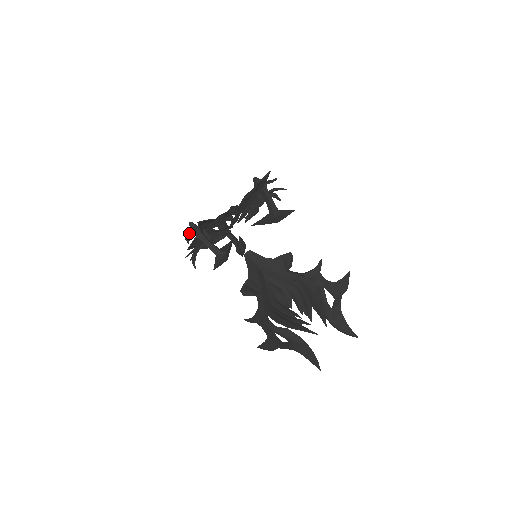
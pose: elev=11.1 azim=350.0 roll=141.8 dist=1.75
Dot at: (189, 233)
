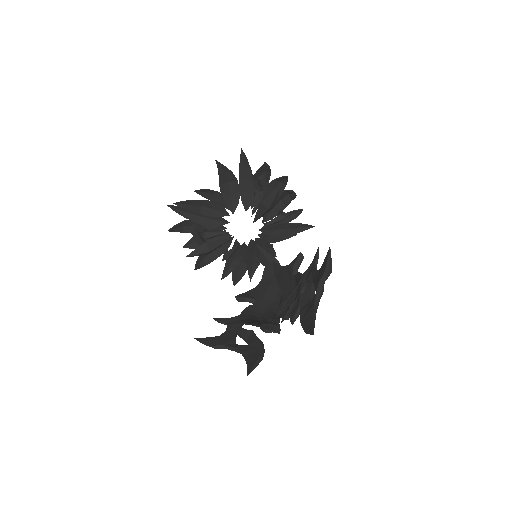
Dot at: (177, 225)
